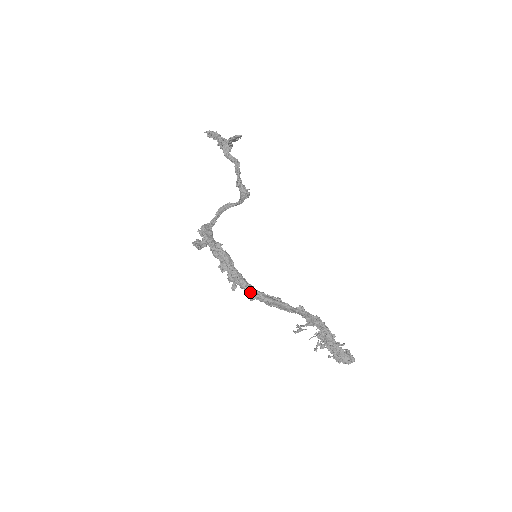
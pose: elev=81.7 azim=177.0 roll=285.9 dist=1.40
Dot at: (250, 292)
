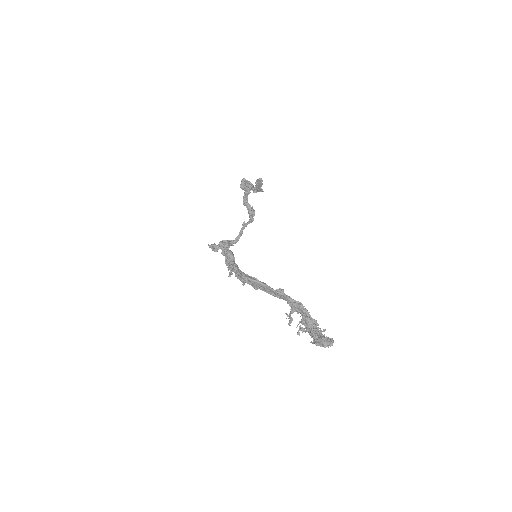
Dot at: (237, 274)
